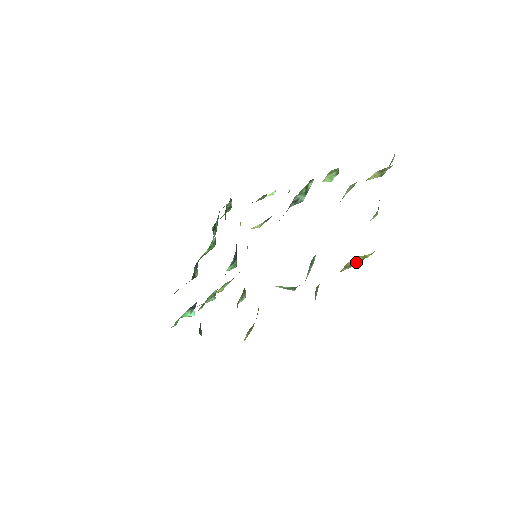
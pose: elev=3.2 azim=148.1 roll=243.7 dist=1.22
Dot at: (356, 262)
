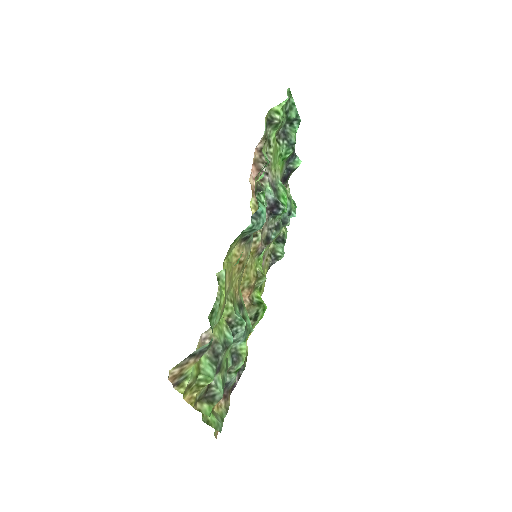
Dot at: occluded
